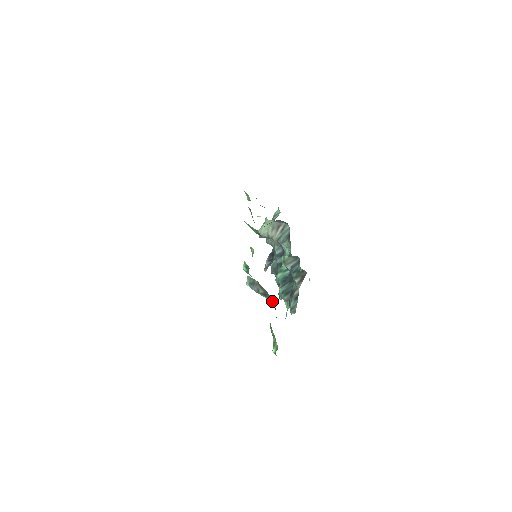
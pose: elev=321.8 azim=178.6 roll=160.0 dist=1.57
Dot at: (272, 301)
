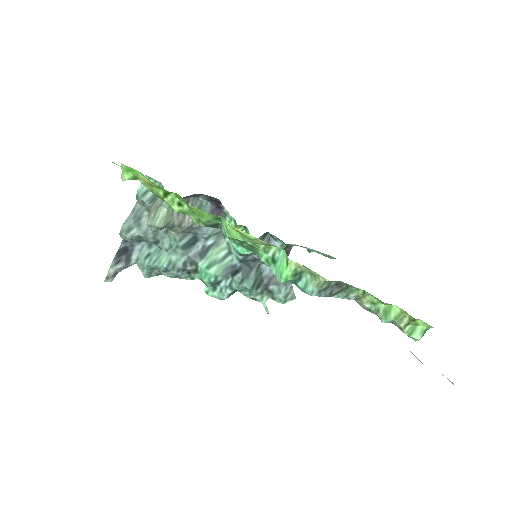
Dot at: (360, 293)
